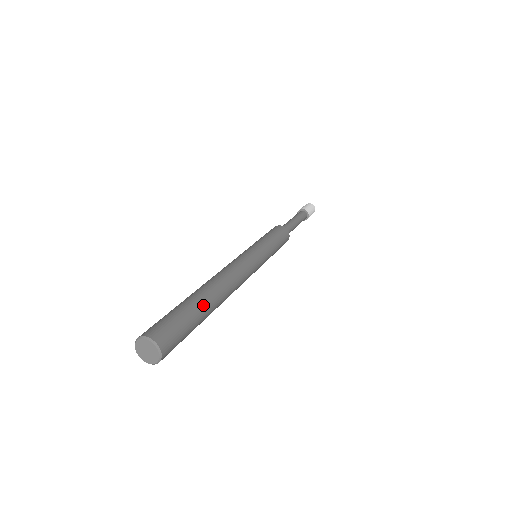
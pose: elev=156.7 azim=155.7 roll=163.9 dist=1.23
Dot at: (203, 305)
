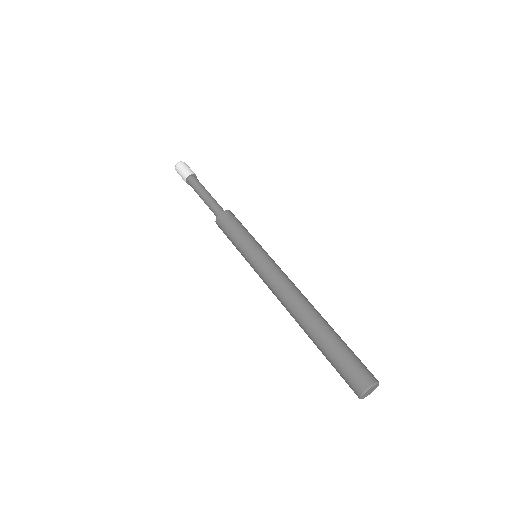
Dot at: occluded
